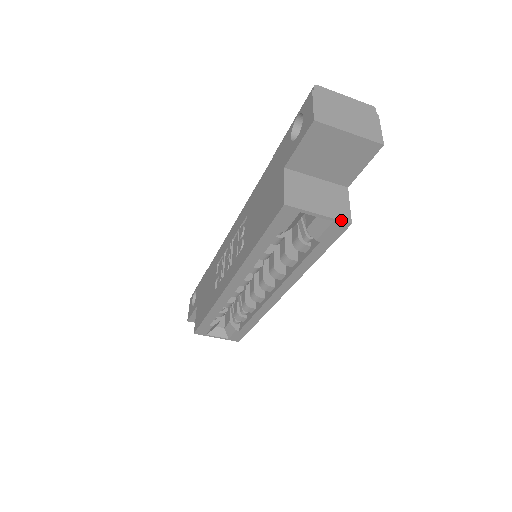
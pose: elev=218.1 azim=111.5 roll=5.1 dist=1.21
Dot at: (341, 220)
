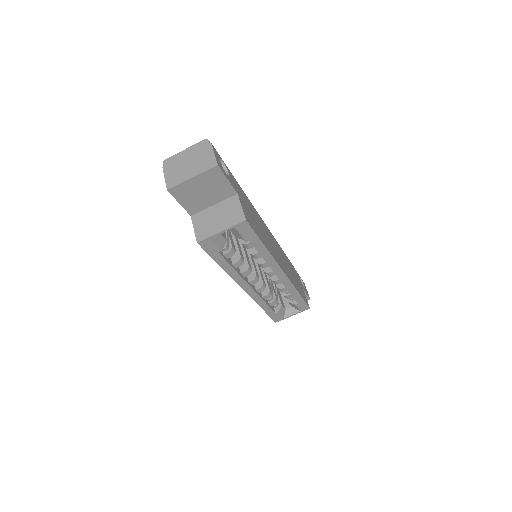
Dot at: (237, 223)
